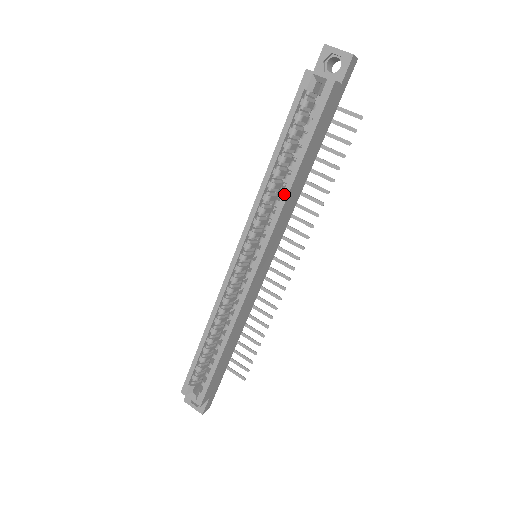
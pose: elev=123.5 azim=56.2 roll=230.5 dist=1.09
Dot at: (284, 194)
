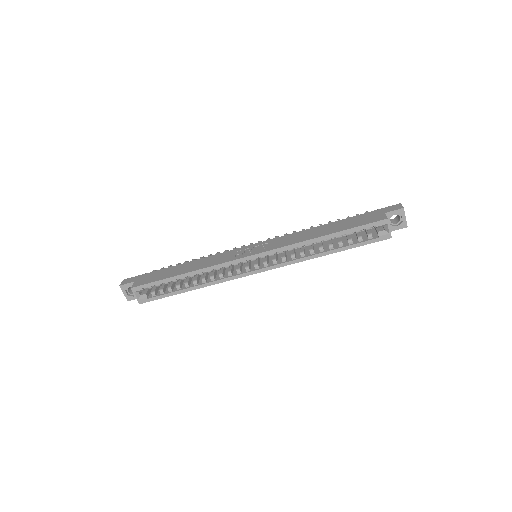
Dot at: (312, 256)
